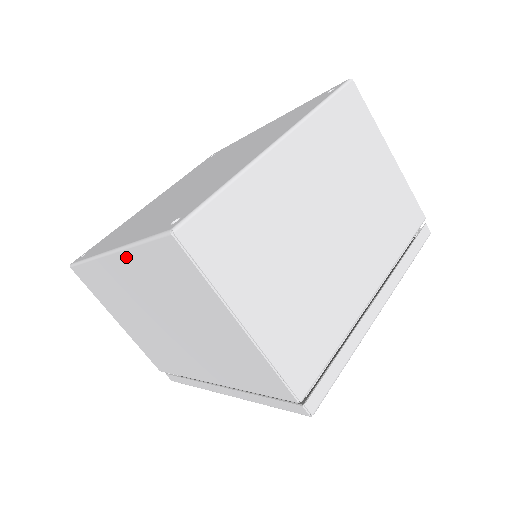
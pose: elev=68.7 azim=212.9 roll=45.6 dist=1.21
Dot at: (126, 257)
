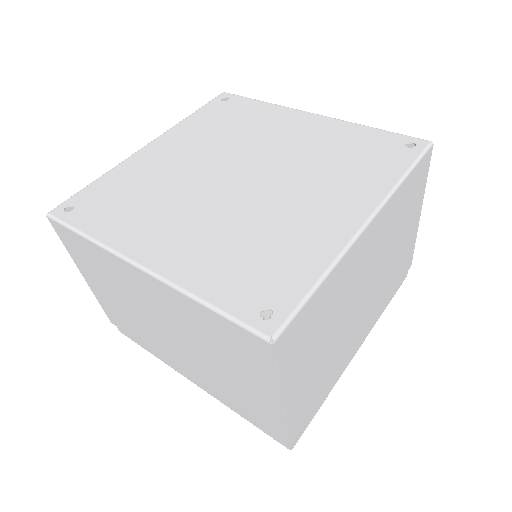
Dot at: (170, 291)
